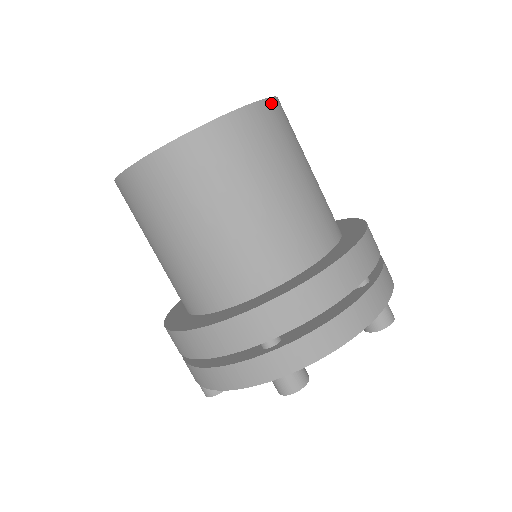
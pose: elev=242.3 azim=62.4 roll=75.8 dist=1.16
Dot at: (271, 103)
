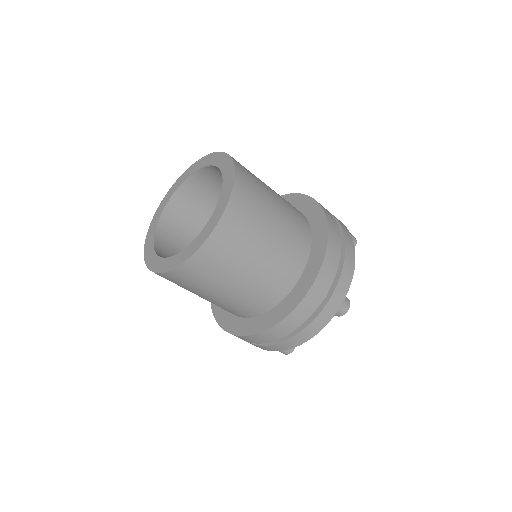
Dot at: (225, 217)
